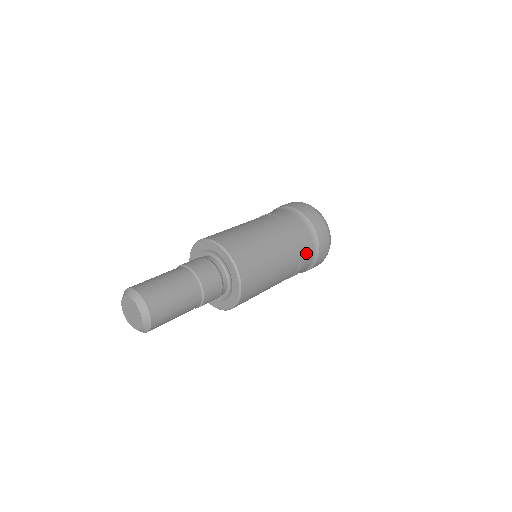
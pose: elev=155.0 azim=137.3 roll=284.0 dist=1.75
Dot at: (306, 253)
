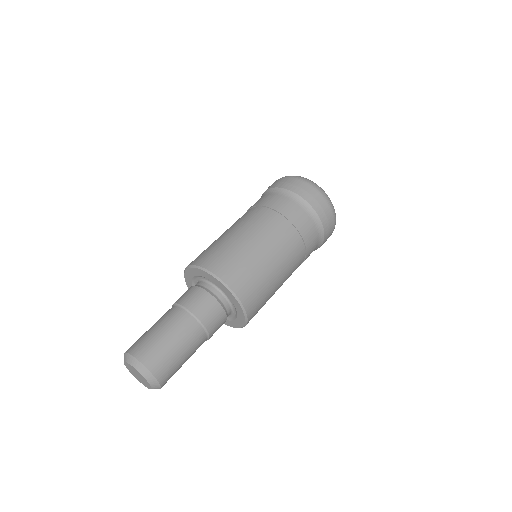
Dot at: occluded
